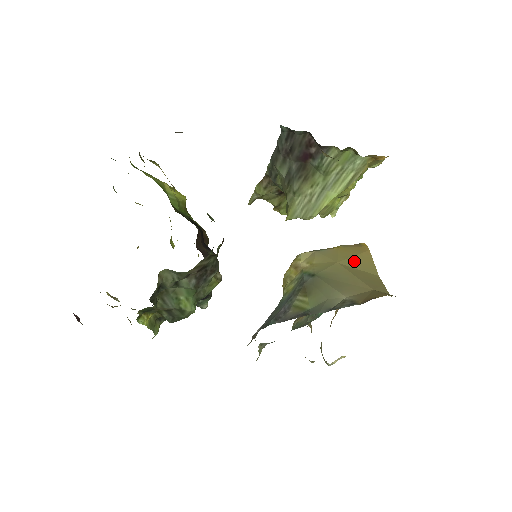
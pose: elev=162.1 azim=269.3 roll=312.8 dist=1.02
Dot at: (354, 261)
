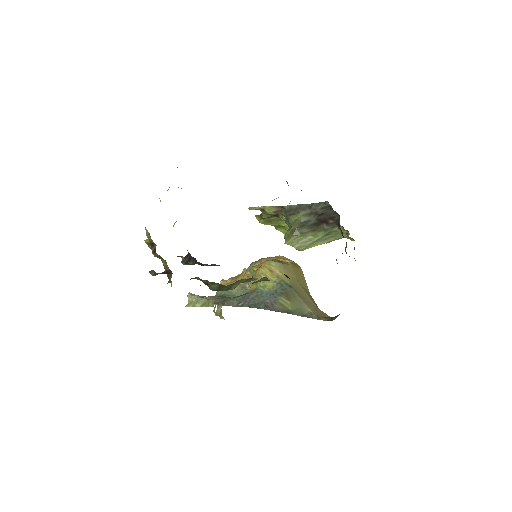
Dot at: (301, 280)
